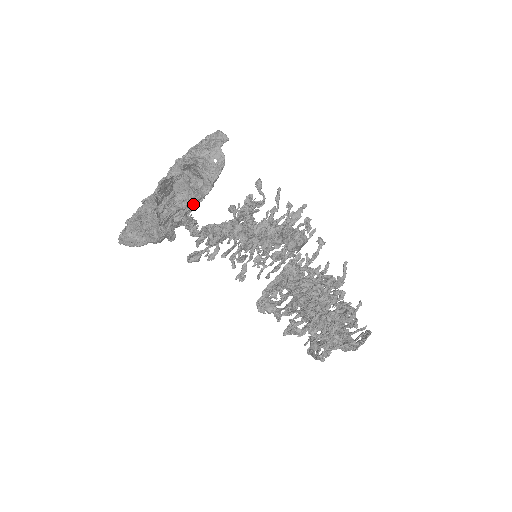
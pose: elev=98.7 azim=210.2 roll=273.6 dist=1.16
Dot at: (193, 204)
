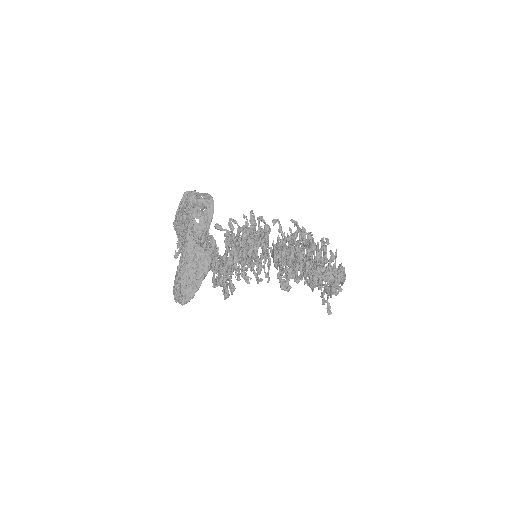
Dot at: (208, 233)
